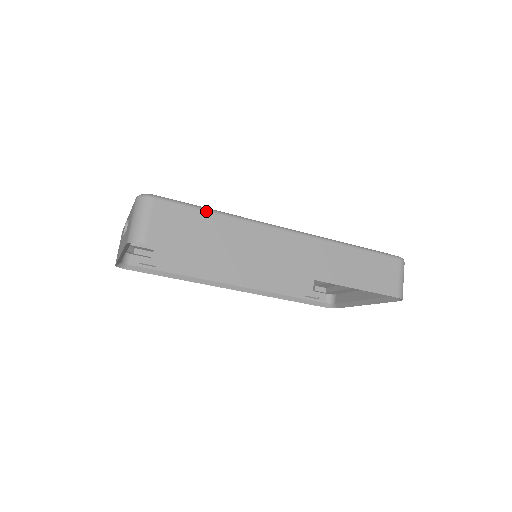
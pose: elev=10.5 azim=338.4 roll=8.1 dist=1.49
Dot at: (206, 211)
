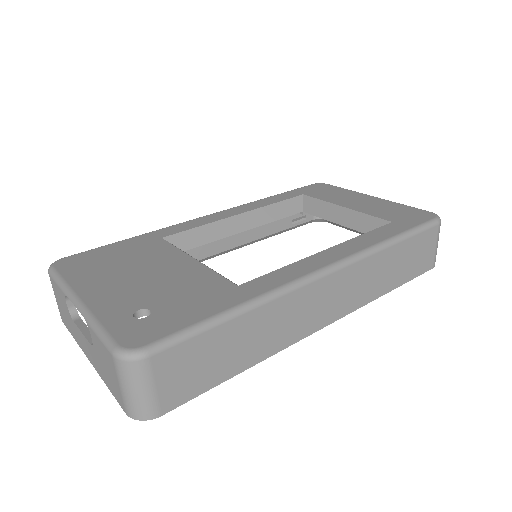
Dot at: (224, 322)
